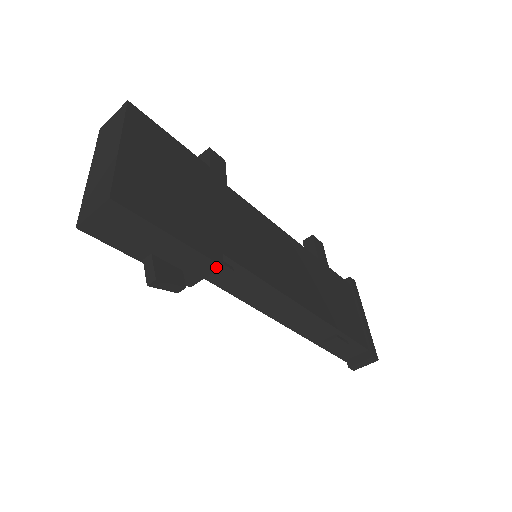
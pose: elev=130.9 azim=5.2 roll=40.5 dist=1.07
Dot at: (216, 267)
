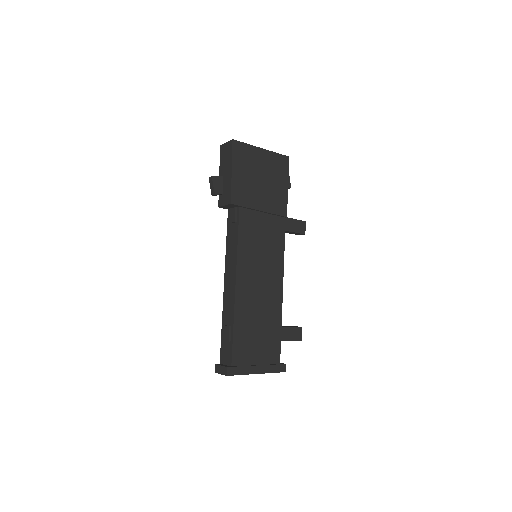
Dot at: (230, 202)
